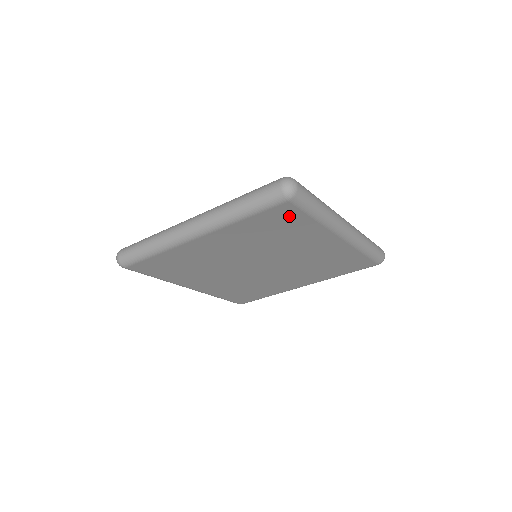
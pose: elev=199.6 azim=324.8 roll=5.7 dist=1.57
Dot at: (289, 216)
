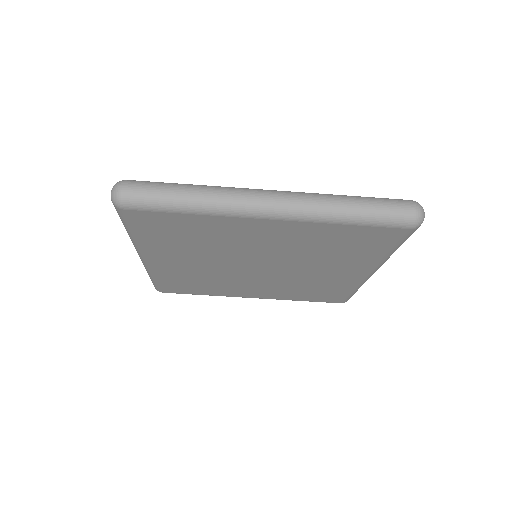
Dot at: (161, 220)
